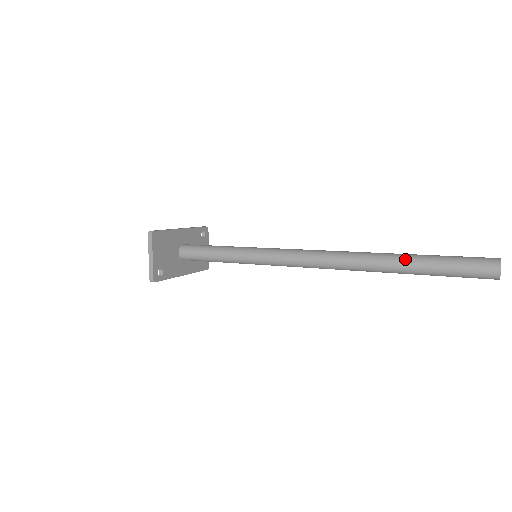
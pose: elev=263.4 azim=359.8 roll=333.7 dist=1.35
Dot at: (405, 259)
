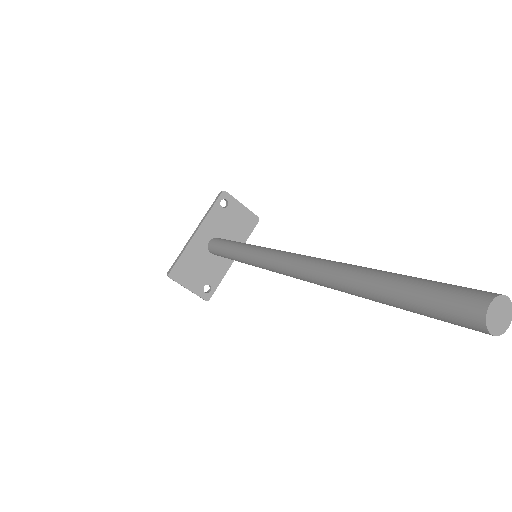
Dot at: (364, 292)
